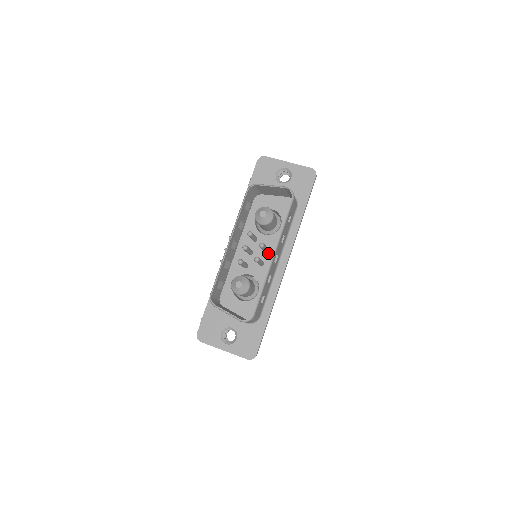
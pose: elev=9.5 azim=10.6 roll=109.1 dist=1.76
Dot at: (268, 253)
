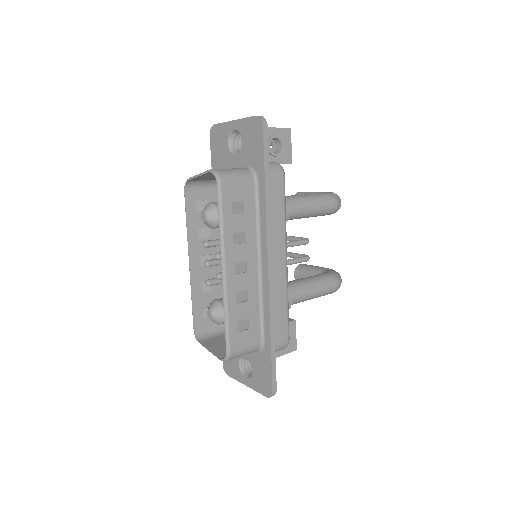
Dot at: occluded
